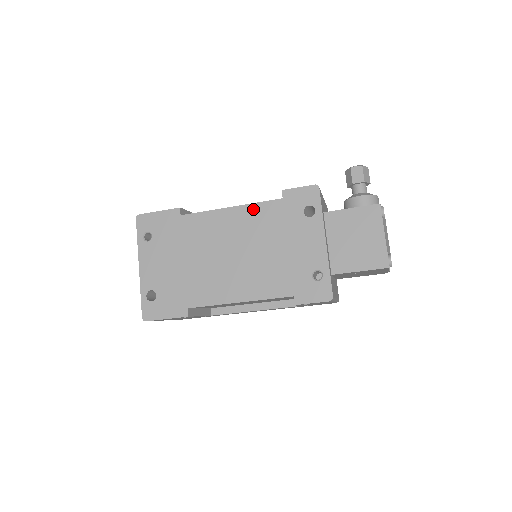
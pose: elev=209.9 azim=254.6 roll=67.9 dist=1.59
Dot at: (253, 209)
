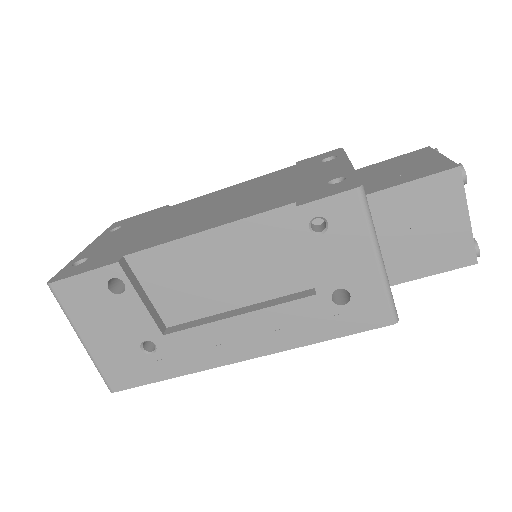
Dot at: (256, 179)
